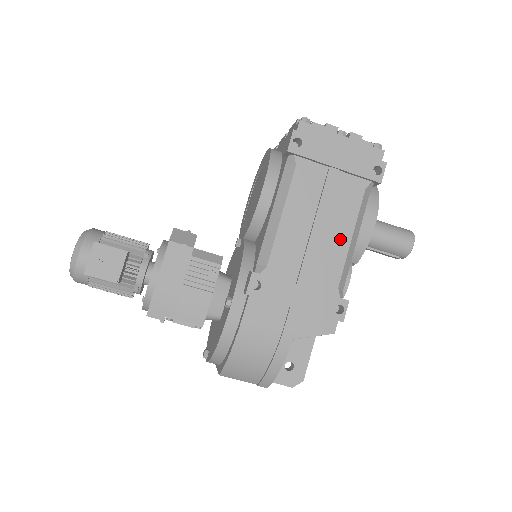
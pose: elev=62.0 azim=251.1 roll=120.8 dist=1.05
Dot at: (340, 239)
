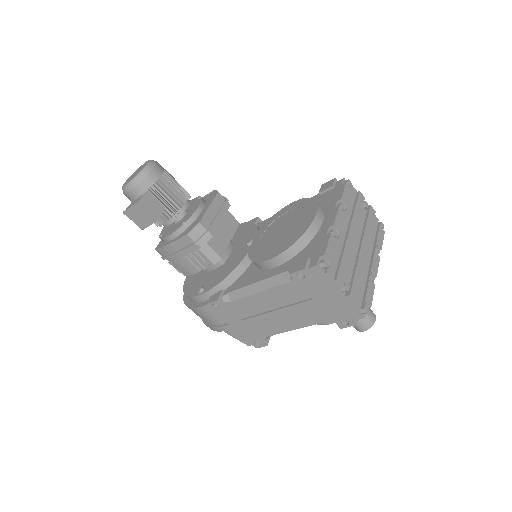
Dot at: (288, 325)
